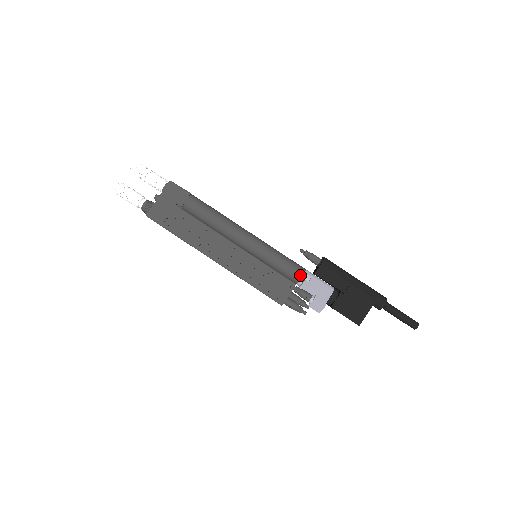
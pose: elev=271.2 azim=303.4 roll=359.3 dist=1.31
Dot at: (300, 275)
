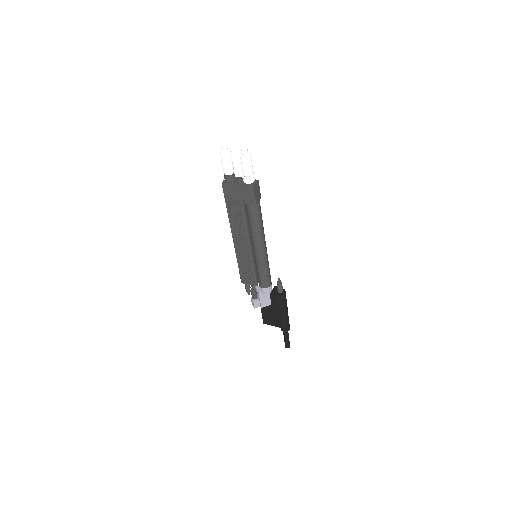
Dot at: (263, 287)
